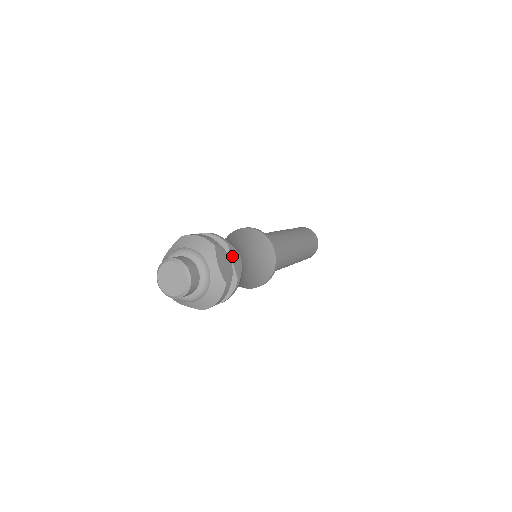
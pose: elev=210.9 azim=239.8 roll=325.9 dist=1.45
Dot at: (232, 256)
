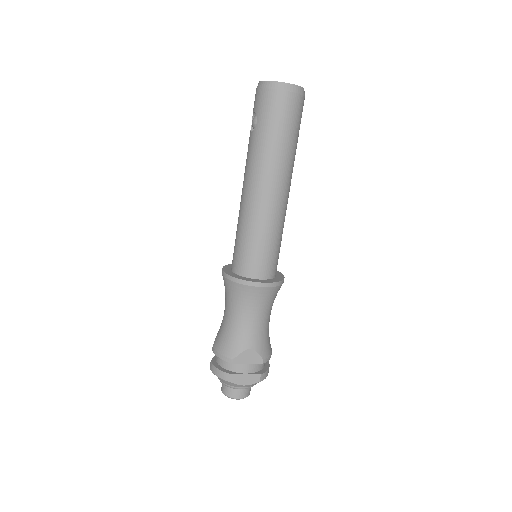
Dot at: (244, 362)
